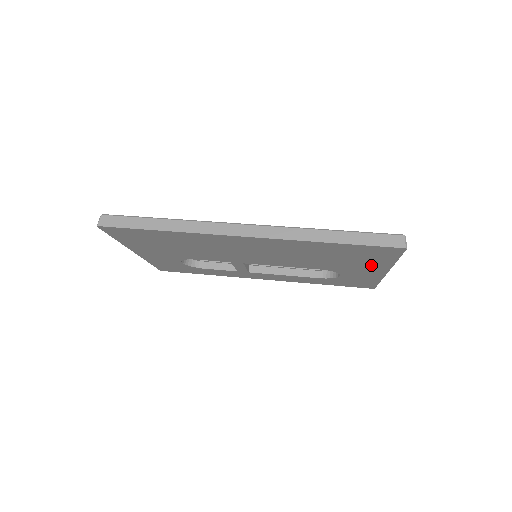
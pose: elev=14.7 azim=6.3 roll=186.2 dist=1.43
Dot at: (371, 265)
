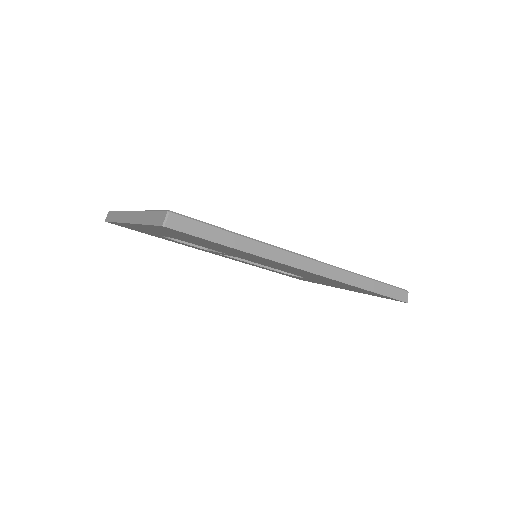
Dot at: (349, 289)
